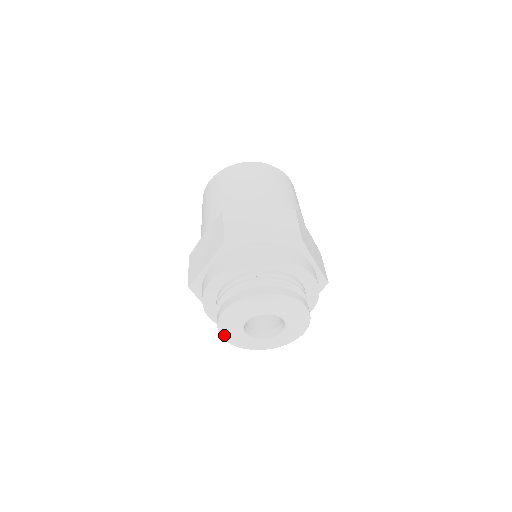
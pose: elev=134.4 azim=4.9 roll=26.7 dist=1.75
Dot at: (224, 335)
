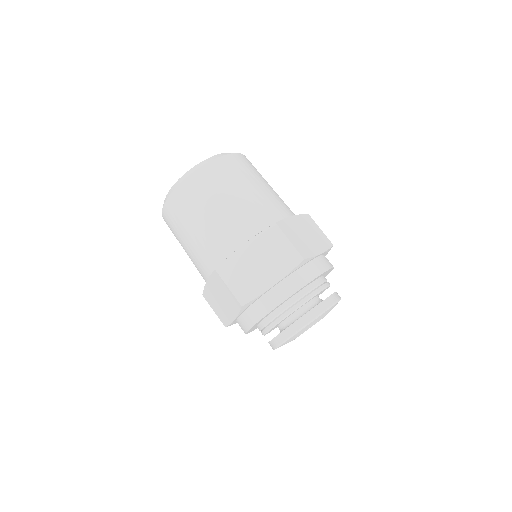
Dot at: (282, 344)
